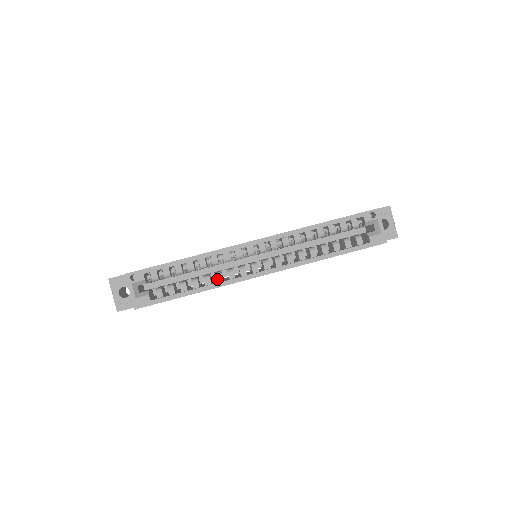
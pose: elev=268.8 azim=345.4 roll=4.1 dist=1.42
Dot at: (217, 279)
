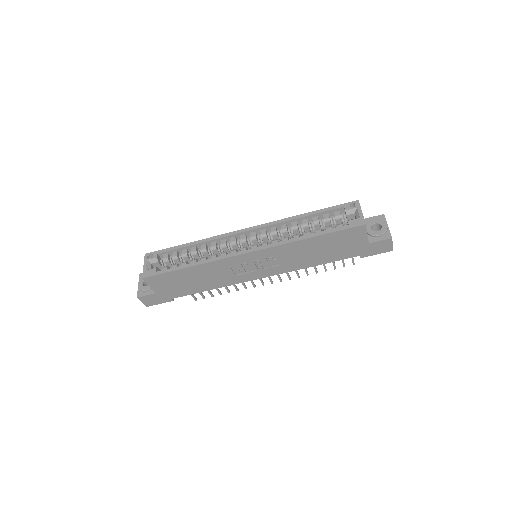
Dot at: (211, 258)
